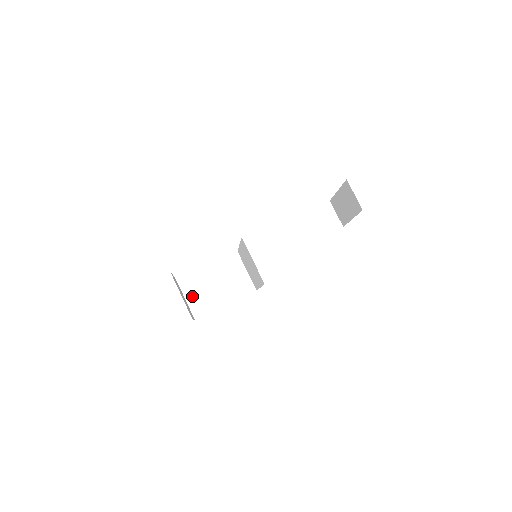
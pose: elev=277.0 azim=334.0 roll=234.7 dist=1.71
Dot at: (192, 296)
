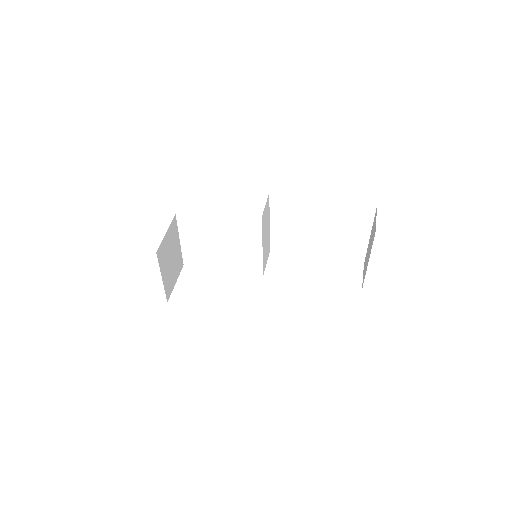
Dot at: (184, 284)
